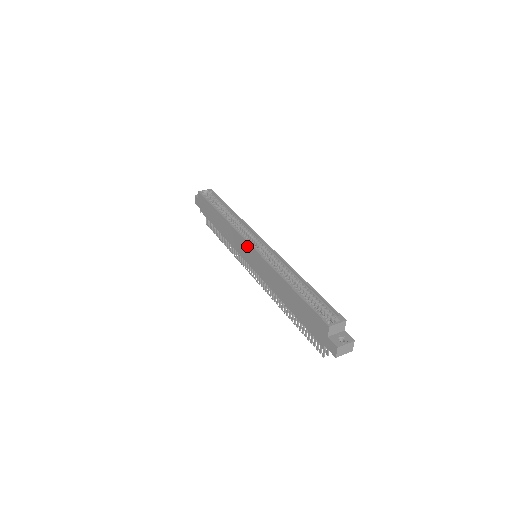
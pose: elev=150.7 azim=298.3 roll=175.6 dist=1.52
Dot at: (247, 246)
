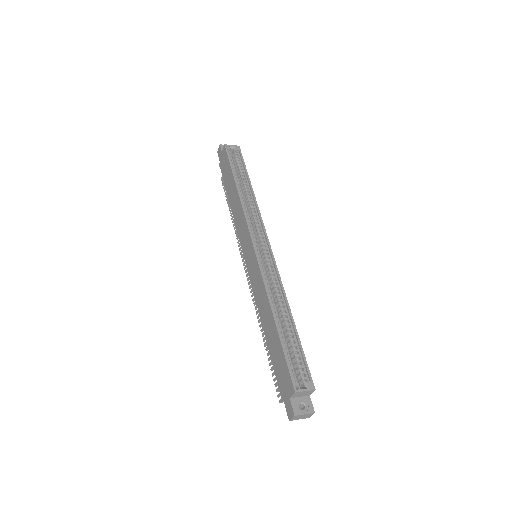
Dot at: (250, 244)
